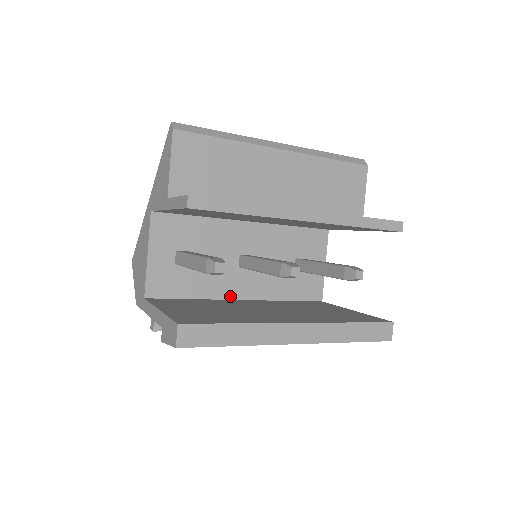
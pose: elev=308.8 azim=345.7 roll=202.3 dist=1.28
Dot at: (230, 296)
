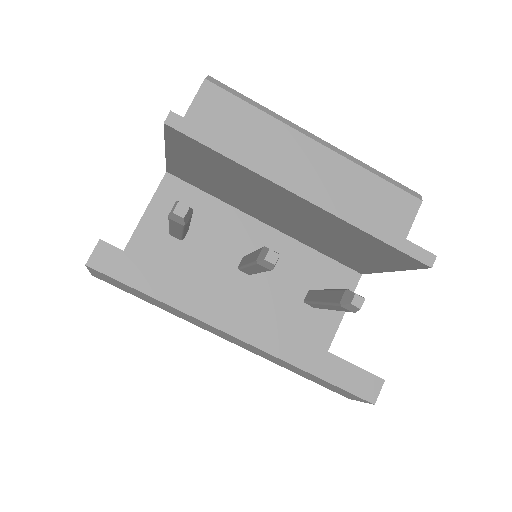
Dot at: occluded
